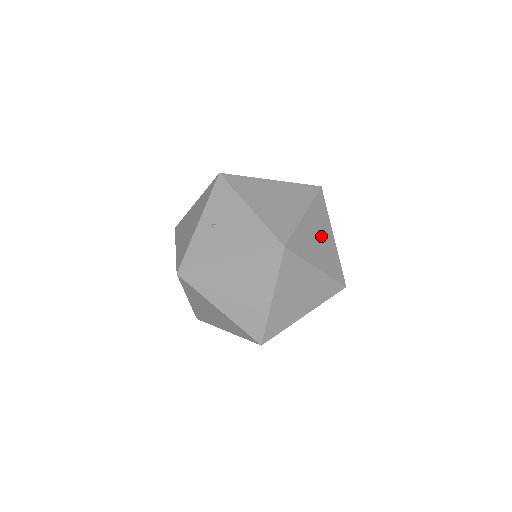
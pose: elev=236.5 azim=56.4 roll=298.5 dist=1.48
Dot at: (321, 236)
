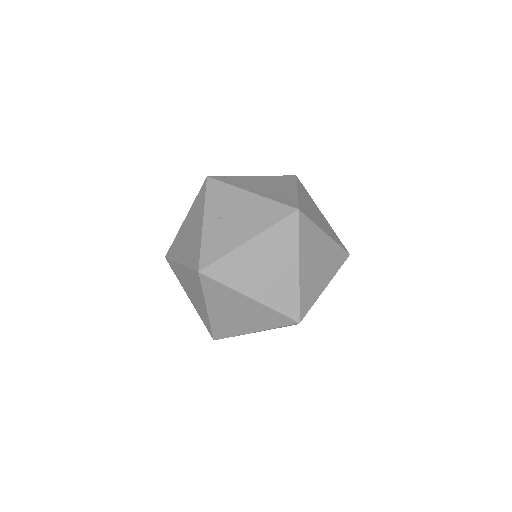
Dot at: (315, 211)
